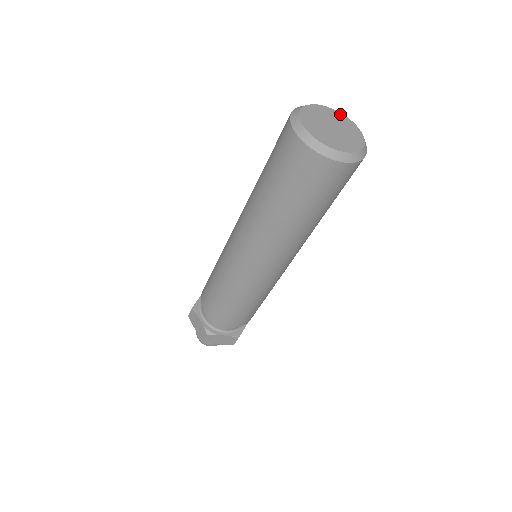
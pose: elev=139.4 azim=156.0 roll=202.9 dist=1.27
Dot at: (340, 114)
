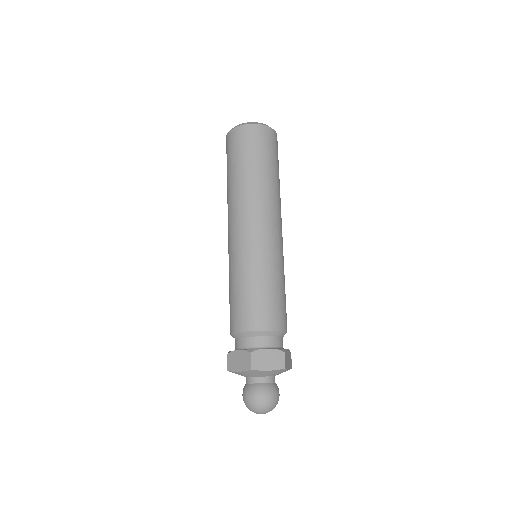
Dot at: occluded
